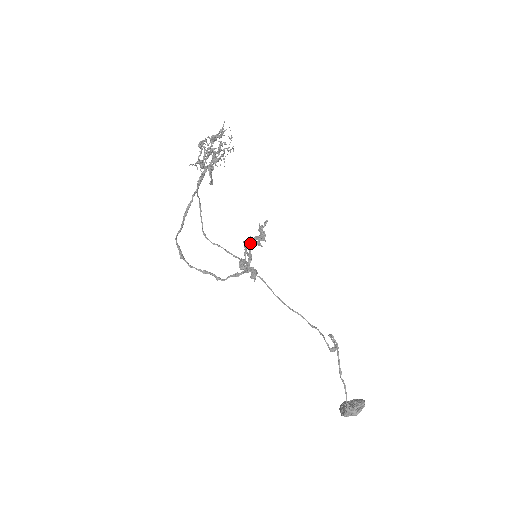
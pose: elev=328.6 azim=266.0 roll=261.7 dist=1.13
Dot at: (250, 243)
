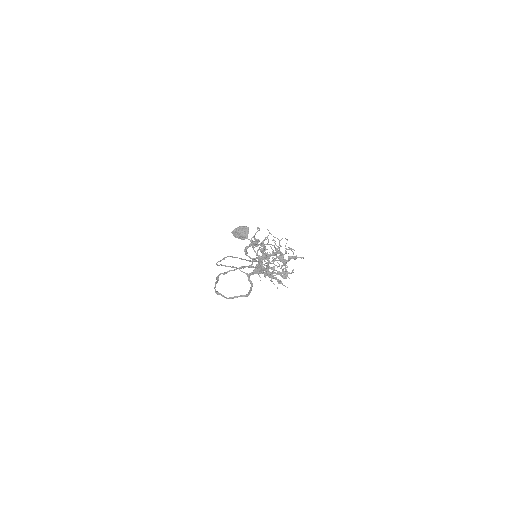
Dot at: occluded
